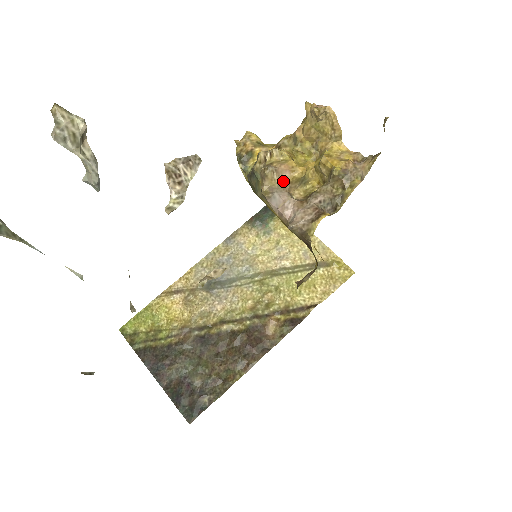
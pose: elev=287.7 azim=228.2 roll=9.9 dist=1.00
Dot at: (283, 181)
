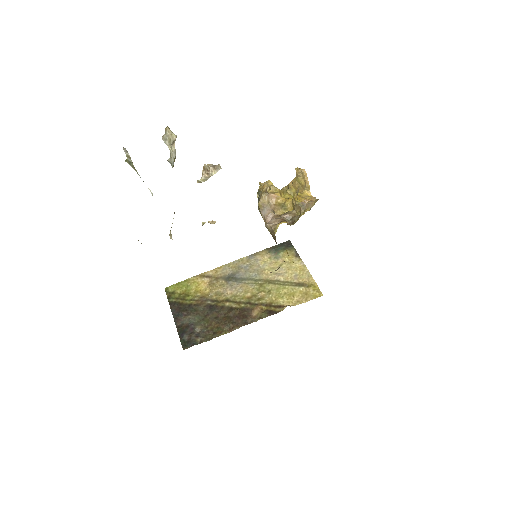
Dot at: (271, 202)
